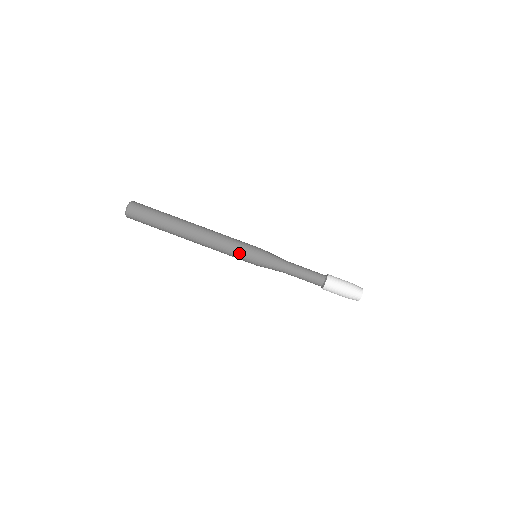
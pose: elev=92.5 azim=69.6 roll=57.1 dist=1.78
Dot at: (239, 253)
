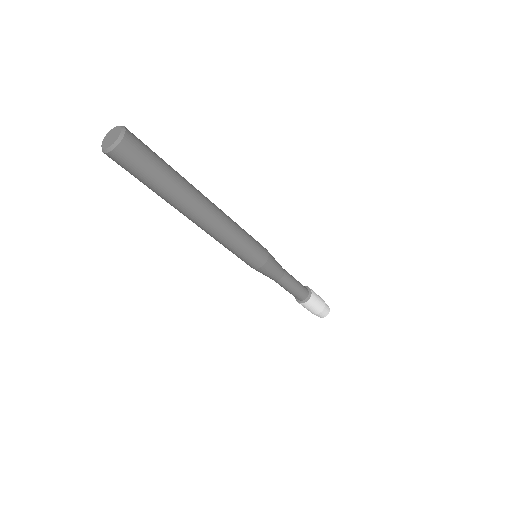
Dot at: (244, 255)
